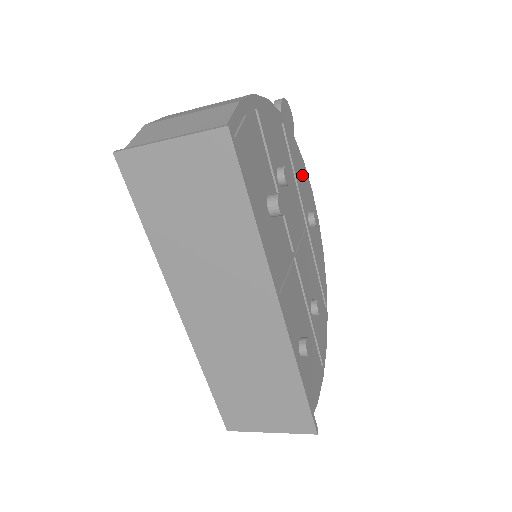
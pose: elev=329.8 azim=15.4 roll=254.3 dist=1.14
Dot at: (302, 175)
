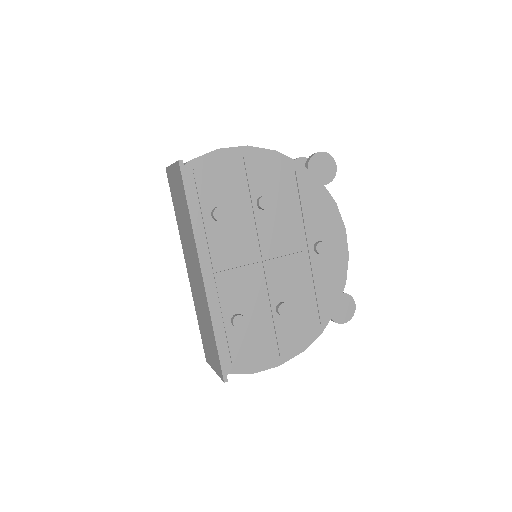
Dot at: (320, 211)
